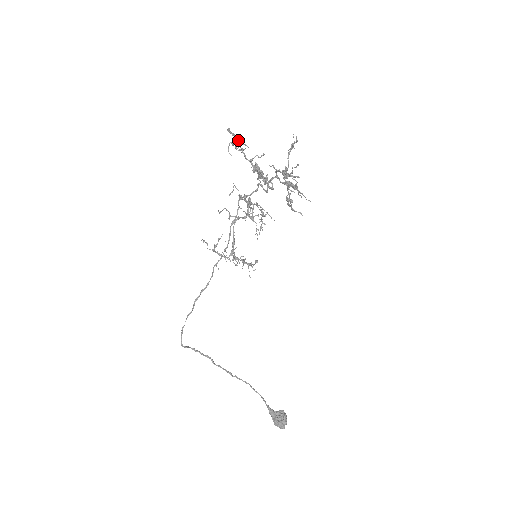
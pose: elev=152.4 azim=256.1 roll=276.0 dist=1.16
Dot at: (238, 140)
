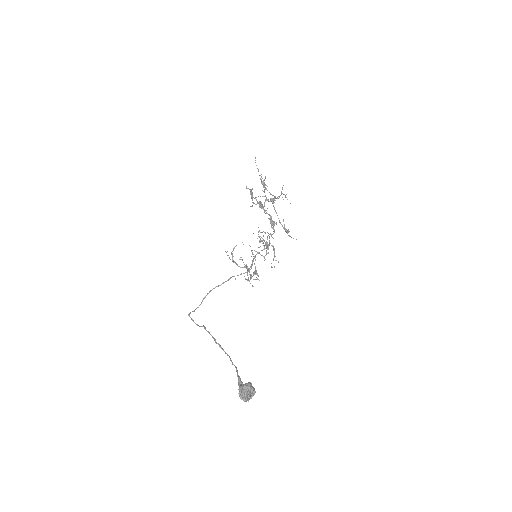
Dot at: (250, 190)
